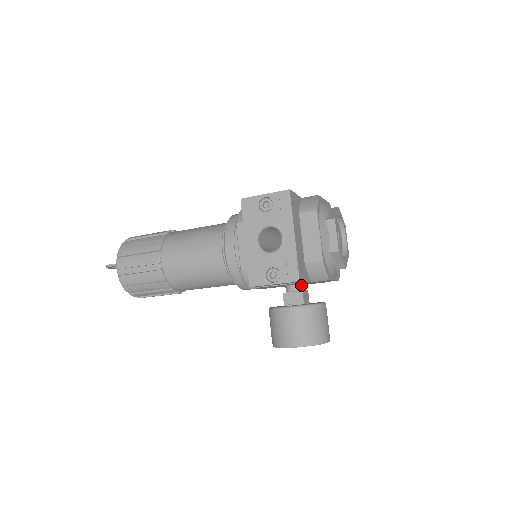
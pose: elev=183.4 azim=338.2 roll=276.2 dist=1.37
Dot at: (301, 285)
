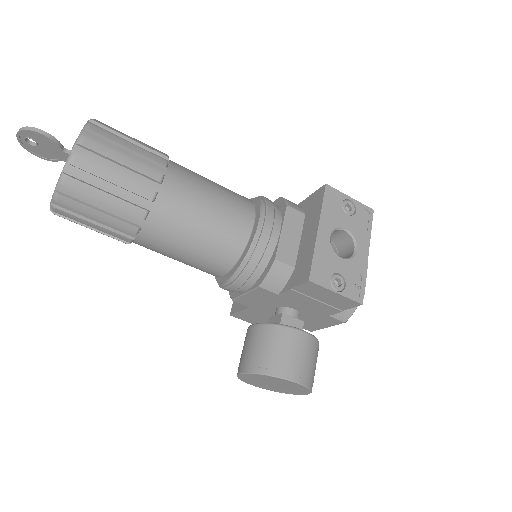
Dot at: (299, 315)
